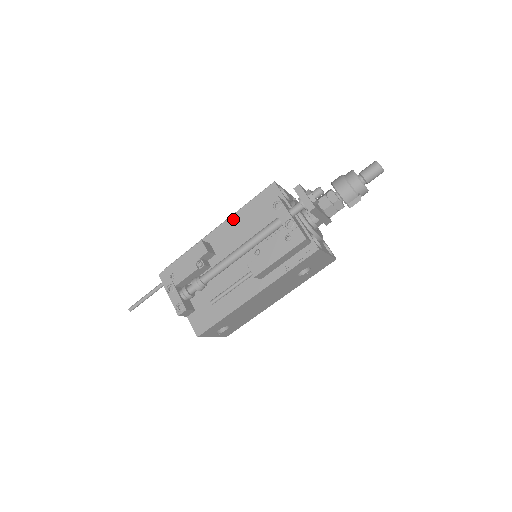
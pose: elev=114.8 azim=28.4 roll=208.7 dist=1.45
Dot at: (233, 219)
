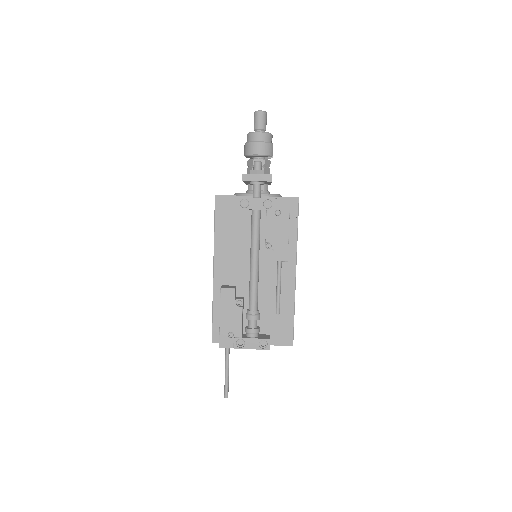
Dot at: (218, 251)
